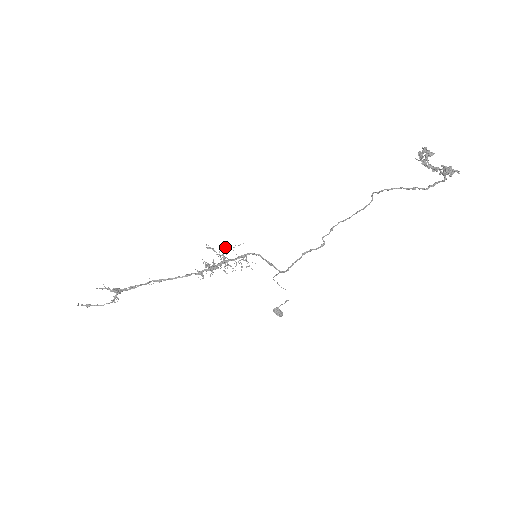
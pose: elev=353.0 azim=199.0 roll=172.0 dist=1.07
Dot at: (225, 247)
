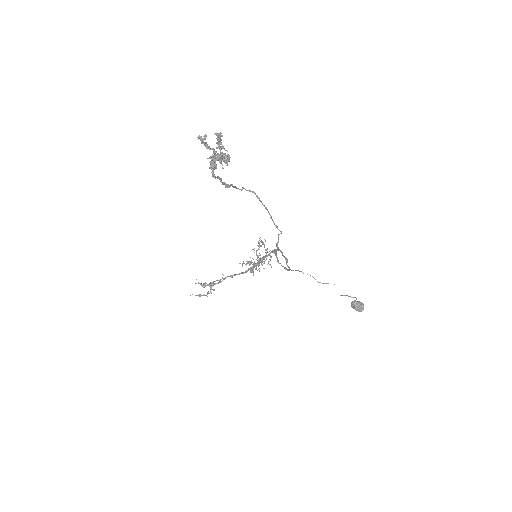
Dot at: occluded
